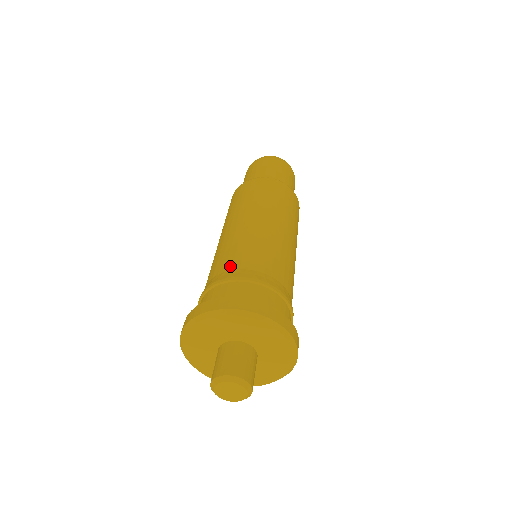
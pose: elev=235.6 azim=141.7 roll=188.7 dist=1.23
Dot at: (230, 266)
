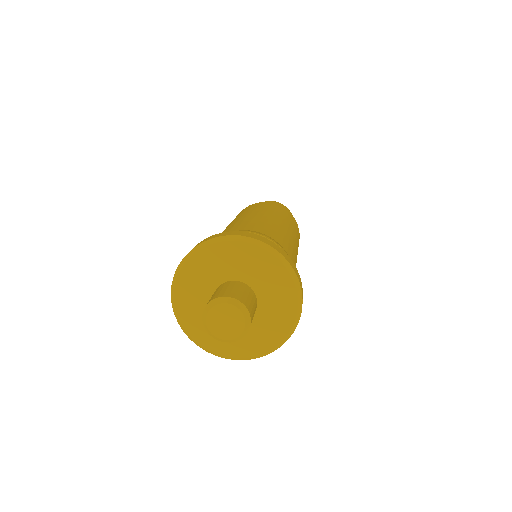
Dot at: occluded
